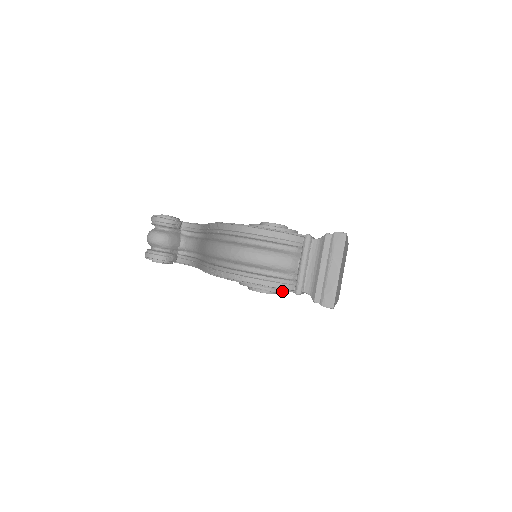
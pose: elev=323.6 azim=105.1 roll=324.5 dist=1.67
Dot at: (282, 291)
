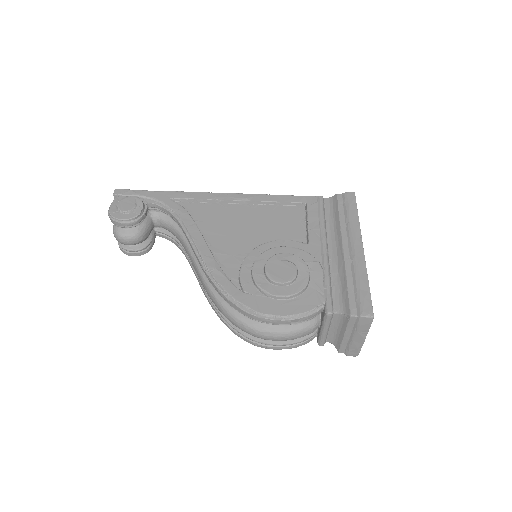
Dot at: occluded
